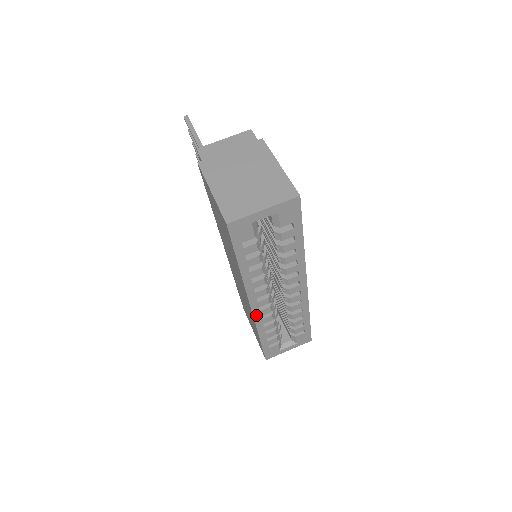
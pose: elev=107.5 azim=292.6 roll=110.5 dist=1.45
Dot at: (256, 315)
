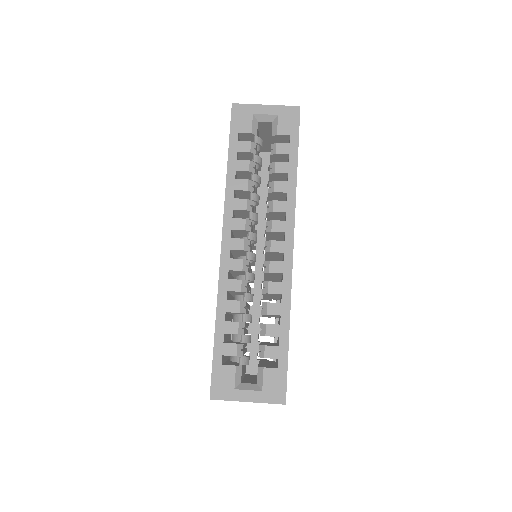
Dot at: (224, 264)
